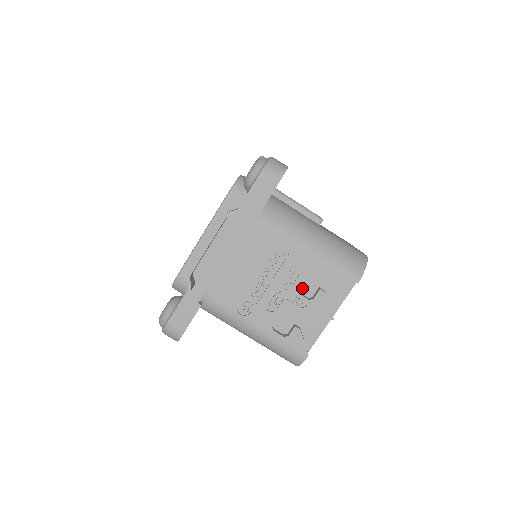
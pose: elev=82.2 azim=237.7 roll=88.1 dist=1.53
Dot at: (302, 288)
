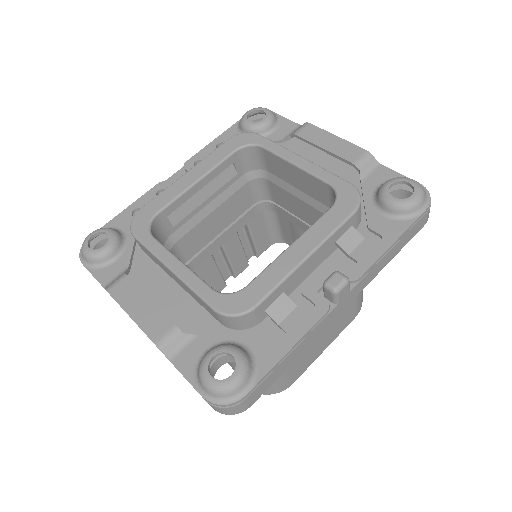
Dot at: occluded
